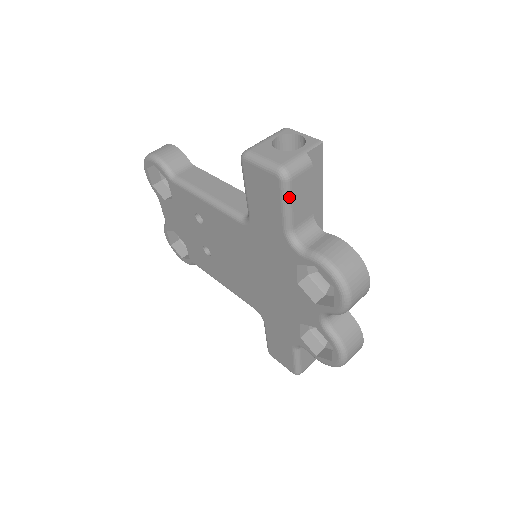
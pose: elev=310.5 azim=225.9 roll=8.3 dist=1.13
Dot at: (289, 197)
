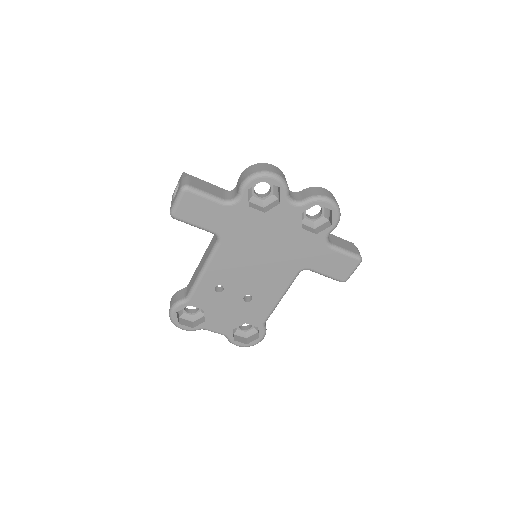
Dot at: (200, 191)
